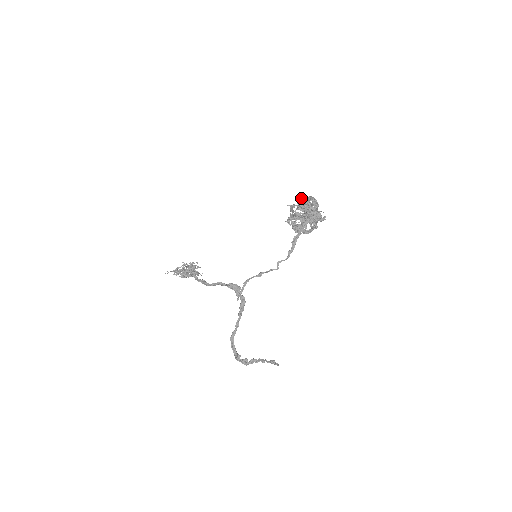
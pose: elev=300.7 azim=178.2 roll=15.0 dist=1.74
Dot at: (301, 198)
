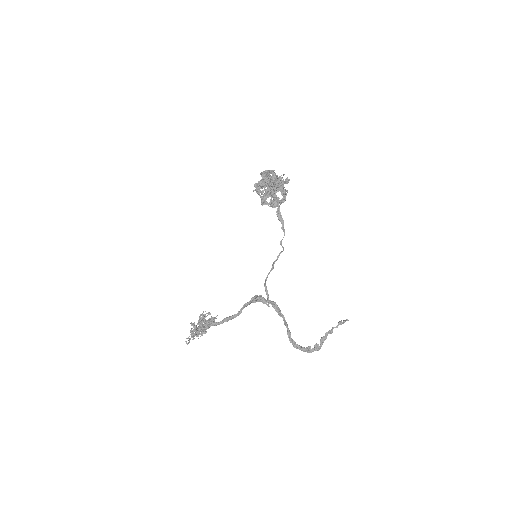
Dot at: (263, 174)
